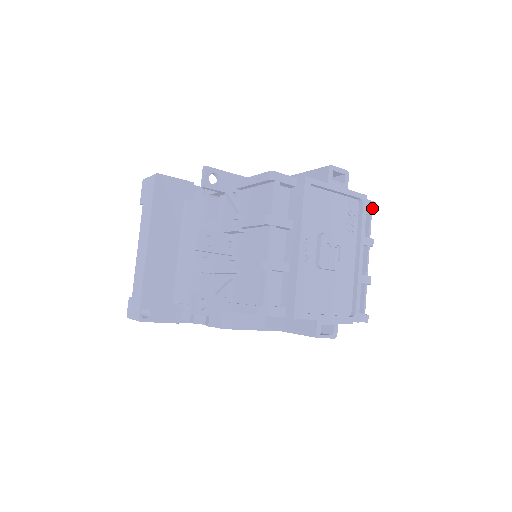
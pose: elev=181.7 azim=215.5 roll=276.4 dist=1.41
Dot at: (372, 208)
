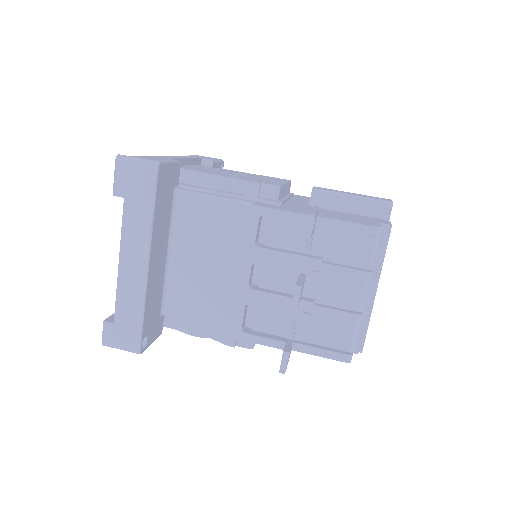
Dot at: occluded
